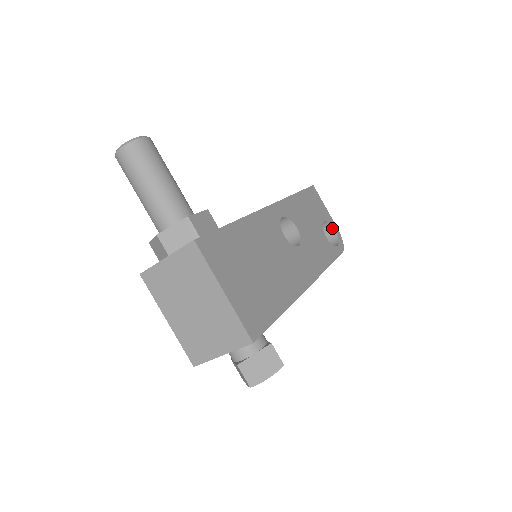
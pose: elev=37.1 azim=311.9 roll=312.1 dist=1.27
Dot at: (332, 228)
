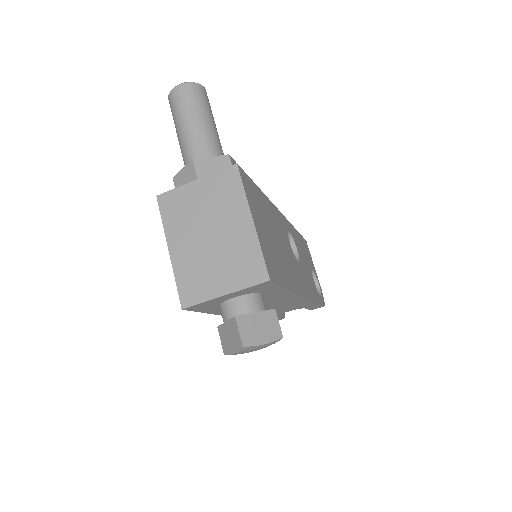
Dot at: (317, 283)
